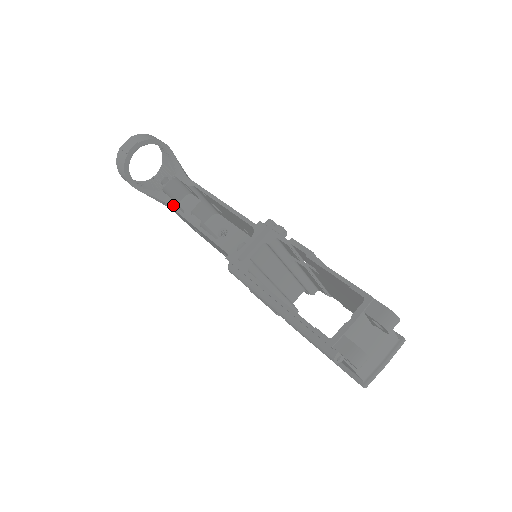
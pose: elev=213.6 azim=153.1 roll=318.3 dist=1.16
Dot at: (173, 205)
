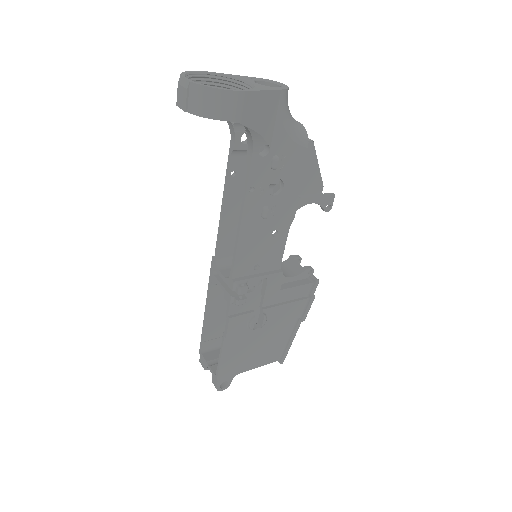
Dot at: (230, 154)
